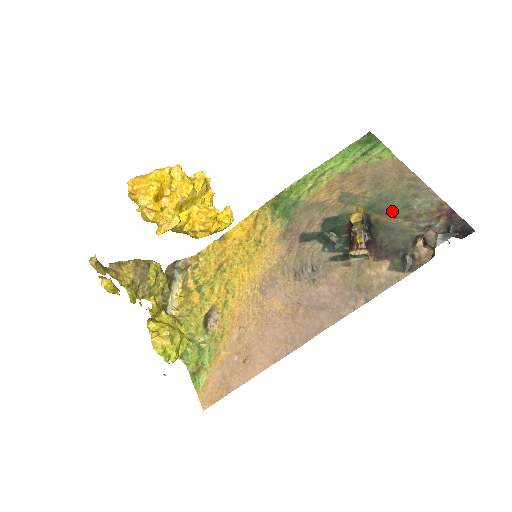
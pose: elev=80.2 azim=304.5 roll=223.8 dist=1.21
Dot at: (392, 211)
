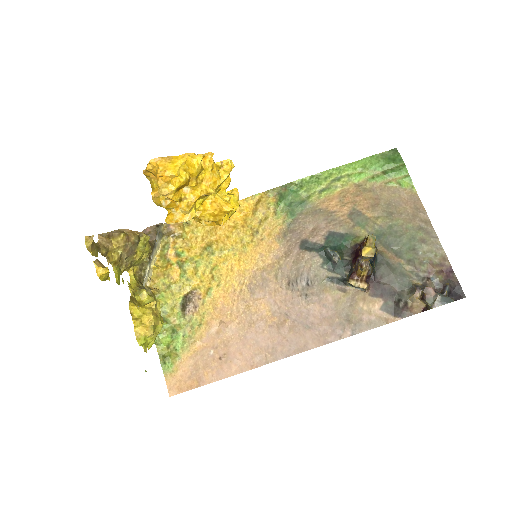
Dot at: (398, 249)
